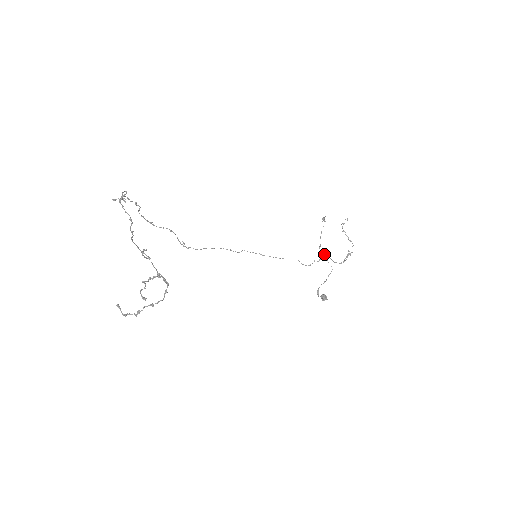
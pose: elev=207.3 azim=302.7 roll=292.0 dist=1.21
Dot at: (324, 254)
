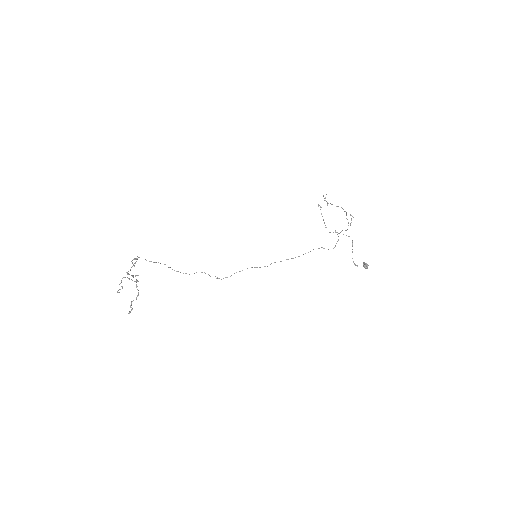
Dot at: occluded
